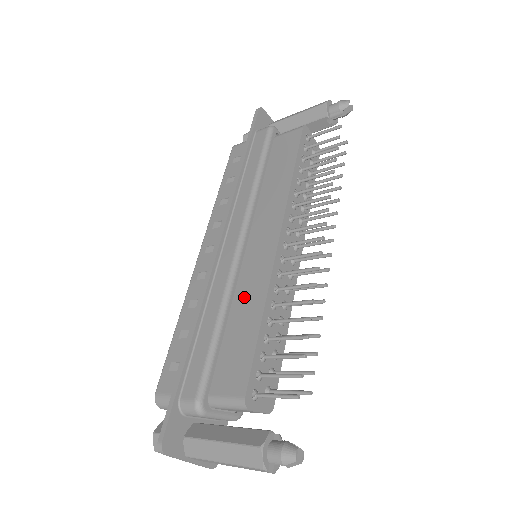
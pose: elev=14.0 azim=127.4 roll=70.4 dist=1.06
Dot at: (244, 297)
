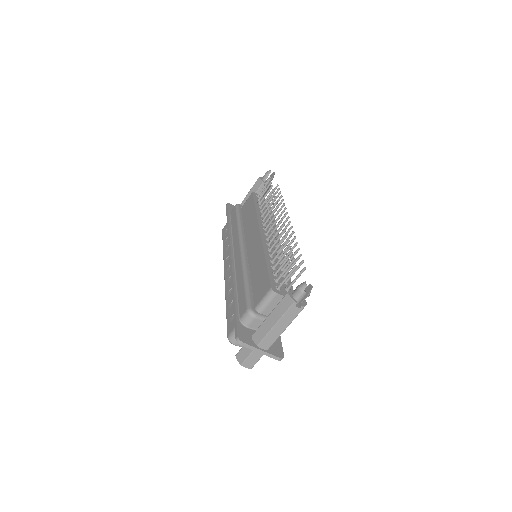
Dot at: (254, 263)
